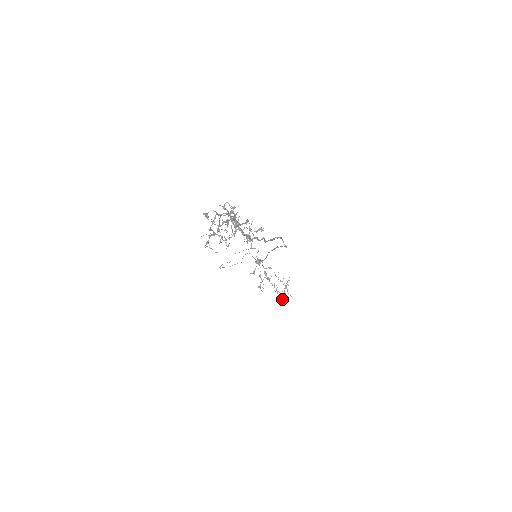
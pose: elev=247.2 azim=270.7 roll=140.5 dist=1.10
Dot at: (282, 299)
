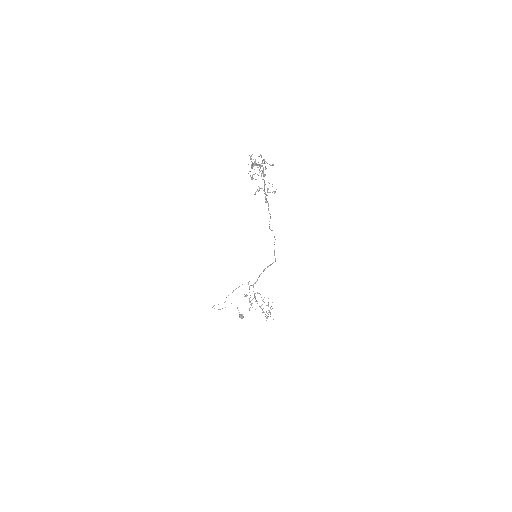
Dot at: (267, 316)
